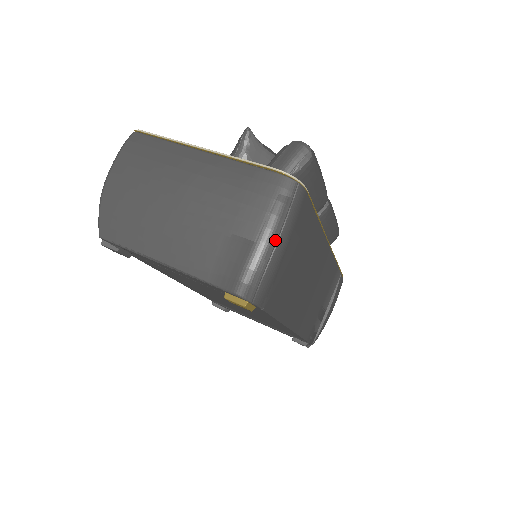
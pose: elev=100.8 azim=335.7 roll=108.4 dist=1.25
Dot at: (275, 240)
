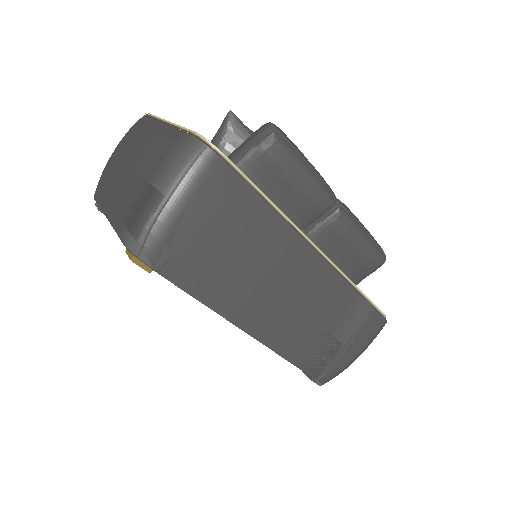
Dot at: (166, 197)
